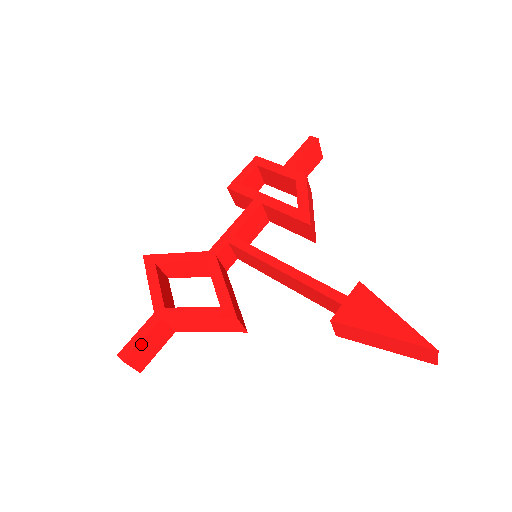
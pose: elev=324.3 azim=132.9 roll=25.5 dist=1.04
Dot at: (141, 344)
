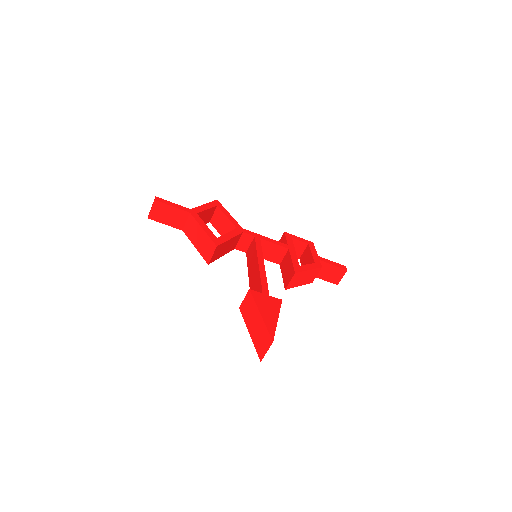
Dot at: (169, 207)
